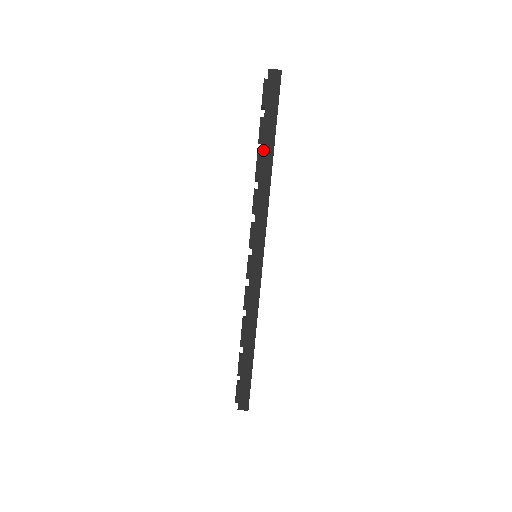
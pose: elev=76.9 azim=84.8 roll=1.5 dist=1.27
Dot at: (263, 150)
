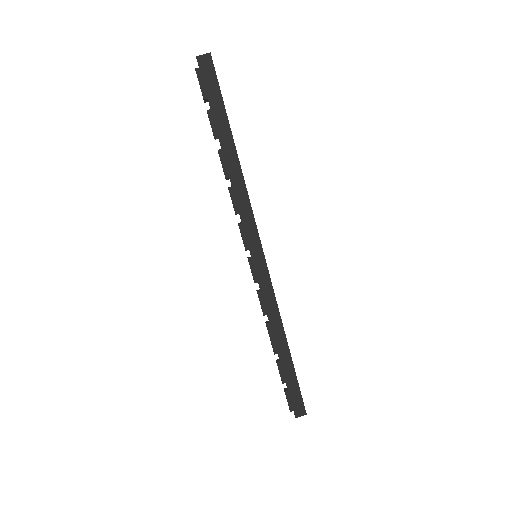
Dot at: (222, 144)
